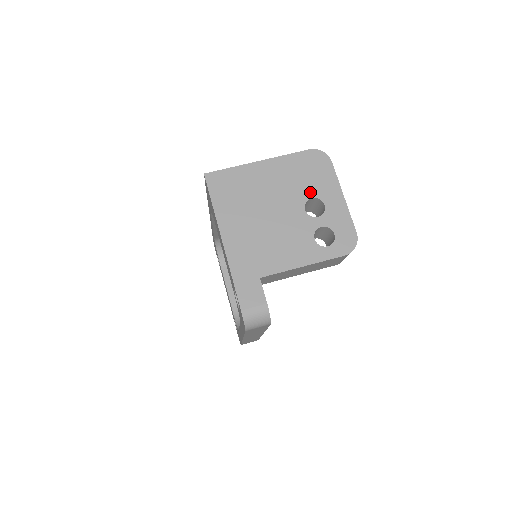
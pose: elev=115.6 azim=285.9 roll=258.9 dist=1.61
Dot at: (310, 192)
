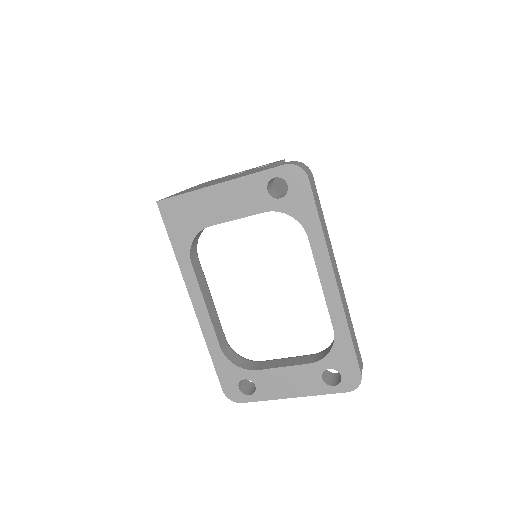
Dot at: occluded
